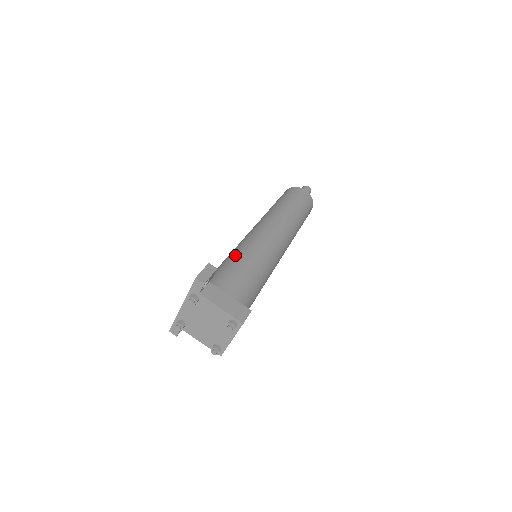
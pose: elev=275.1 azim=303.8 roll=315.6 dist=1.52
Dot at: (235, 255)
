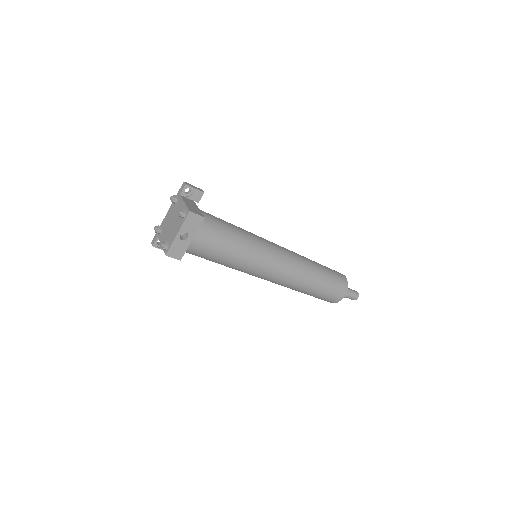
Dot at: occluded
